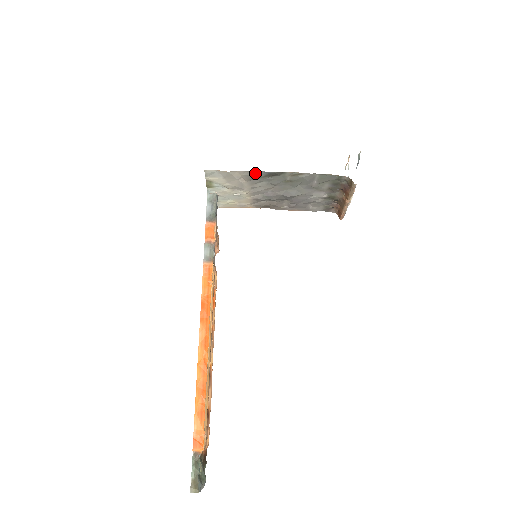
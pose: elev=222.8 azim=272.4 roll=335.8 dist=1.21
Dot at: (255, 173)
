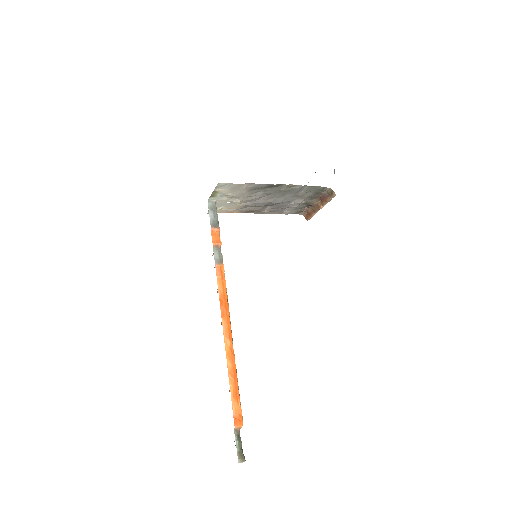
Dot at: (259, 185)
